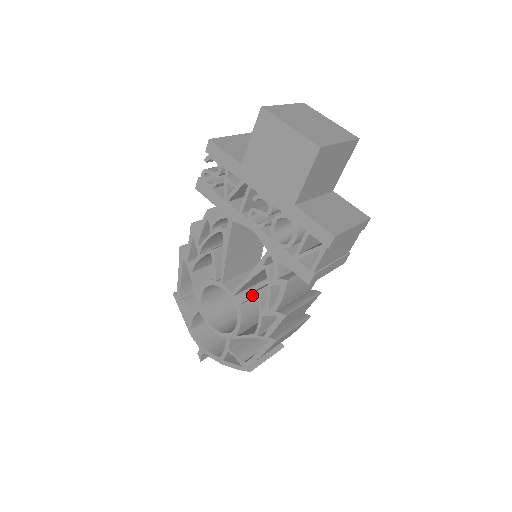
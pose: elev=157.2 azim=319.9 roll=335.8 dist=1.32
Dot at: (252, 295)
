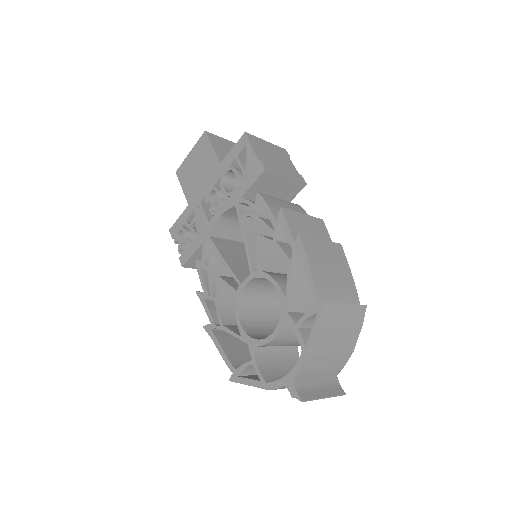
Dot at: (257, 245)
